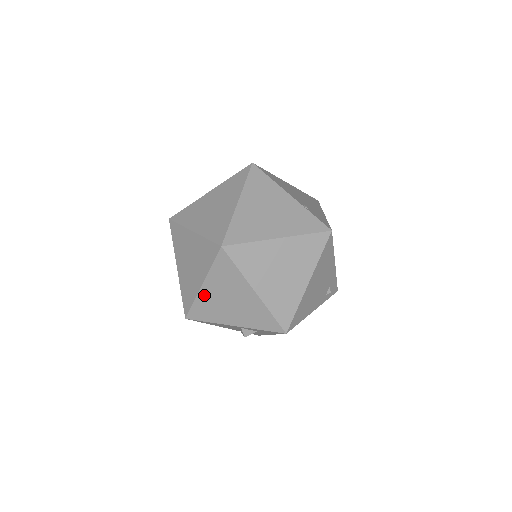
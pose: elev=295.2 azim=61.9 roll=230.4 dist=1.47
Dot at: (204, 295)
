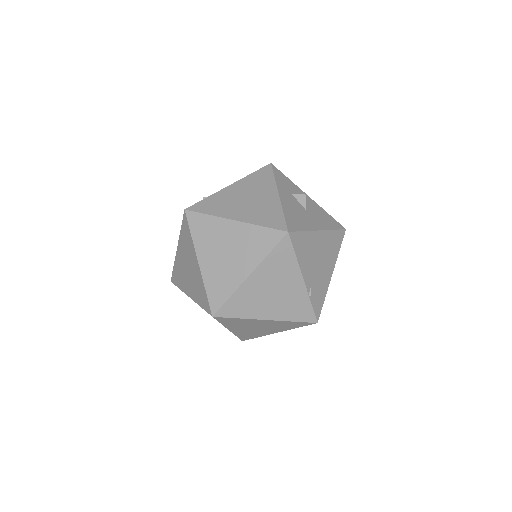
Dot at: occluded
